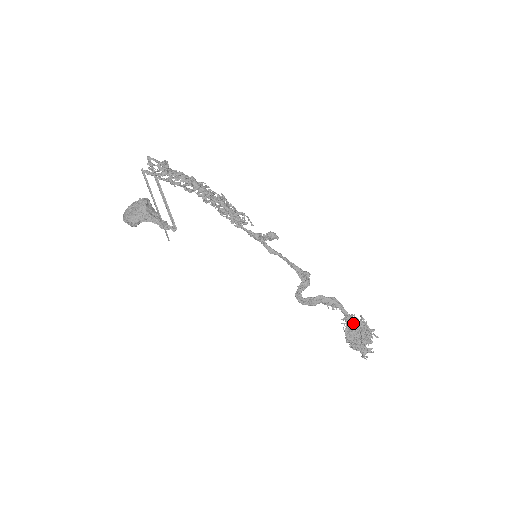
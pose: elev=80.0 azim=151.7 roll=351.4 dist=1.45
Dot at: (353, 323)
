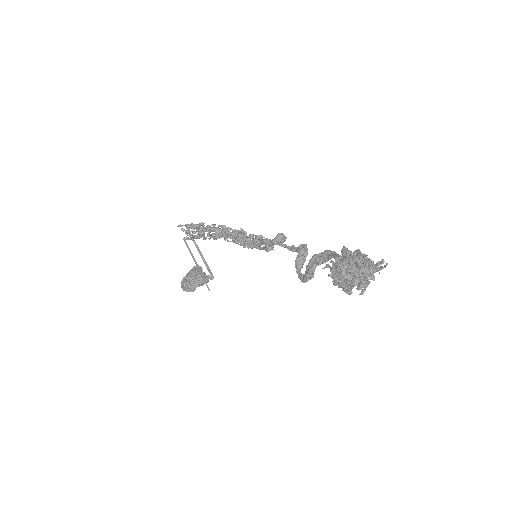
Dot at: occluded
